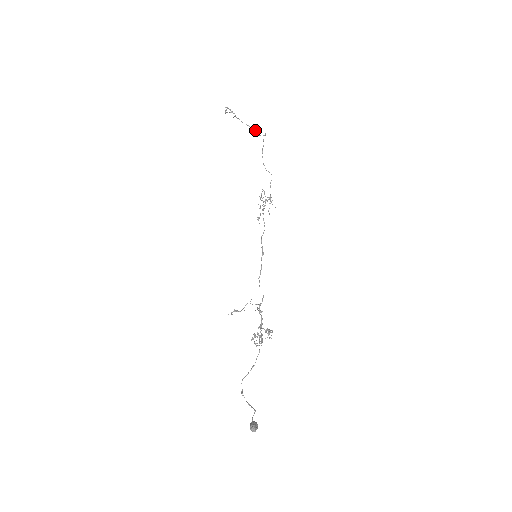
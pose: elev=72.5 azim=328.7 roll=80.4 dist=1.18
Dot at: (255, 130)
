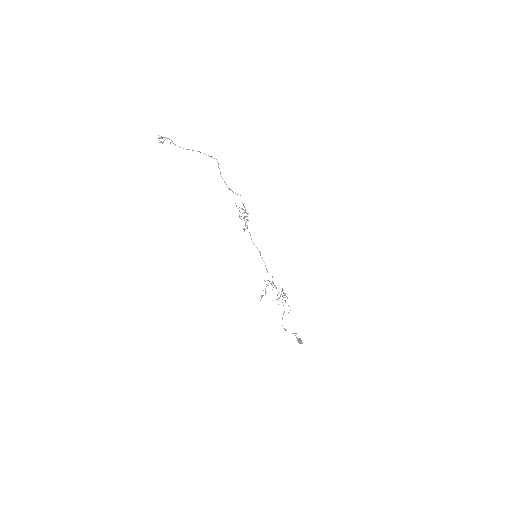
Dot at: occluded
